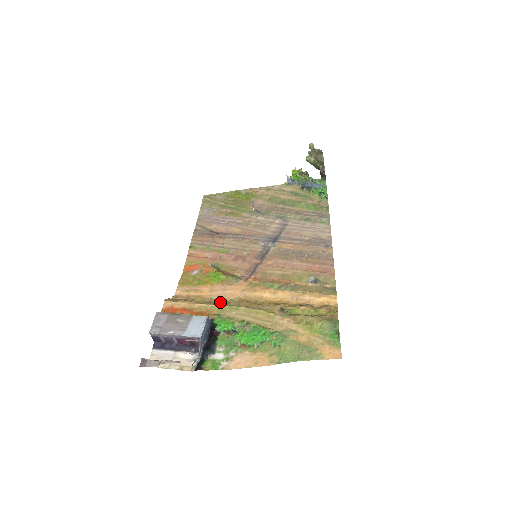
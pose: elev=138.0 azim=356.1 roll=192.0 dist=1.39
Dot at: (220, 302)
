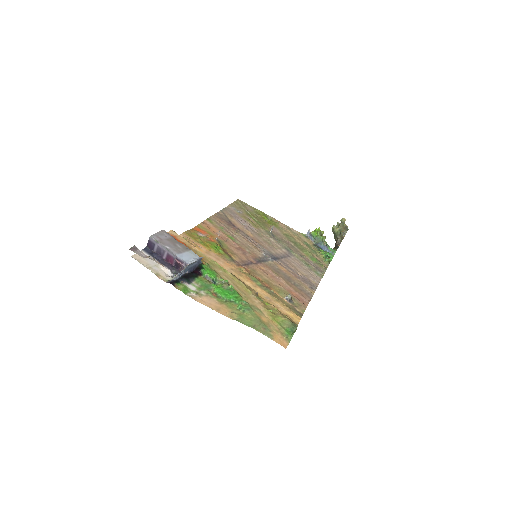
Dot at: occluded
